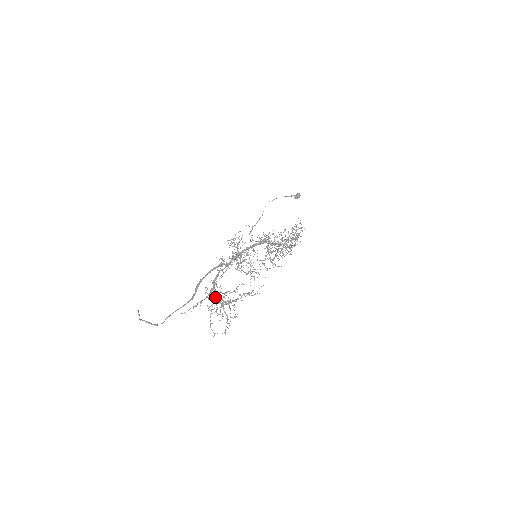
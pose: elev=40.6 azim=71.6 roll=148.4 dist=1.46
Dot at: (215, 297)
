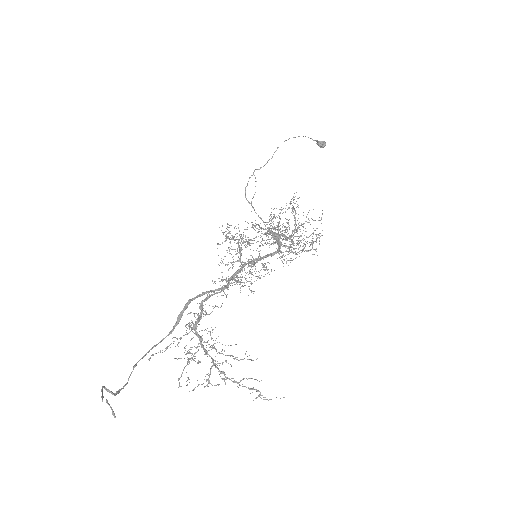
Dot at: (199, 338)
